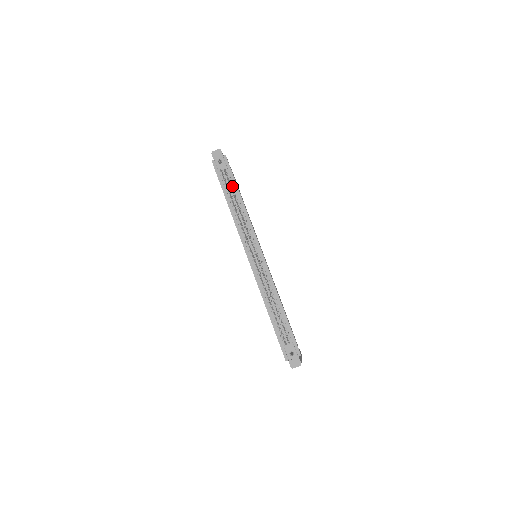
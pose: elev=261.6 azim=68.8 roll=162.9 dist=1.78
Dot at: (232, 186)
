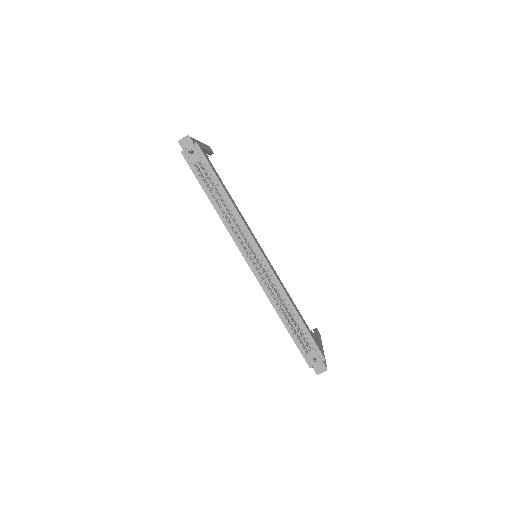
Dot at: (212, 181)
